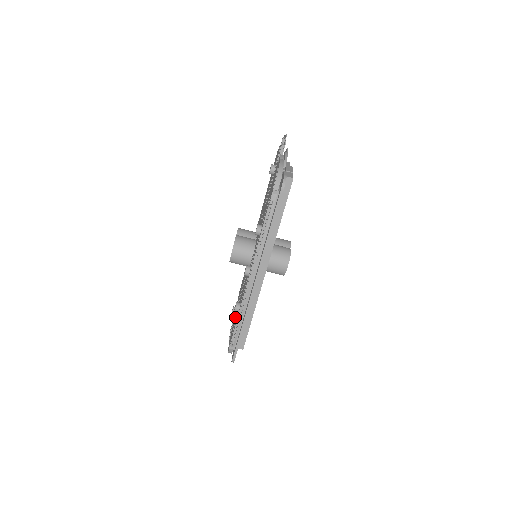
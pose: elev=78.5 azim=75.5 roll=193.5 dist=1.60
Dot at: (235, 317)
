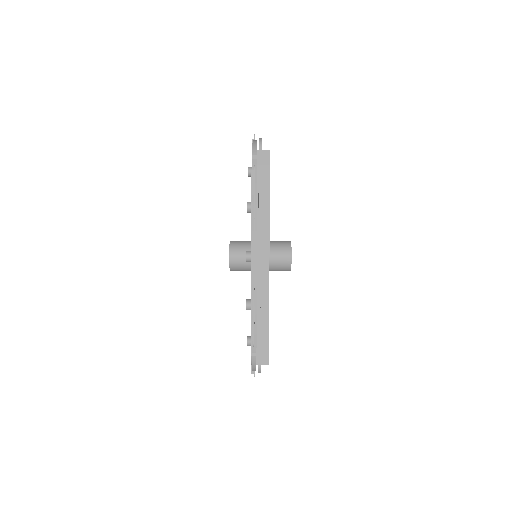
Dot at: occluded
